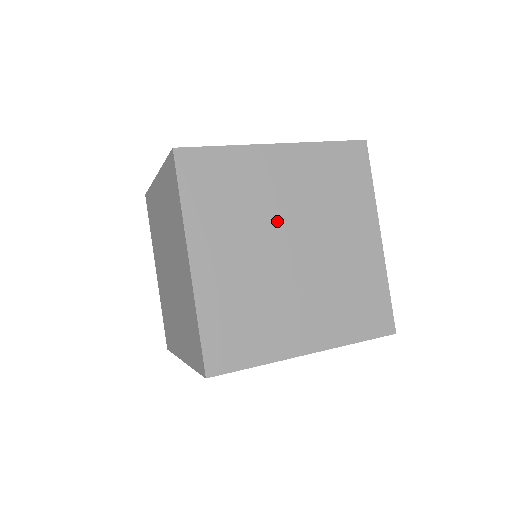
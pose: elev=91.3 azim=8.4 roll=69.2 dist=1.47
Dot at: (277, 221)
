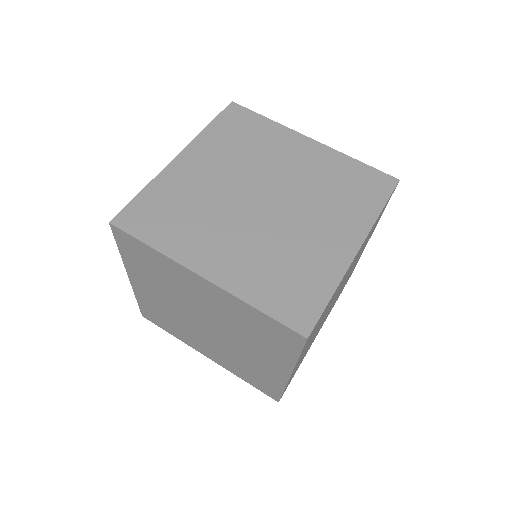
Dot at: (194, 307)
